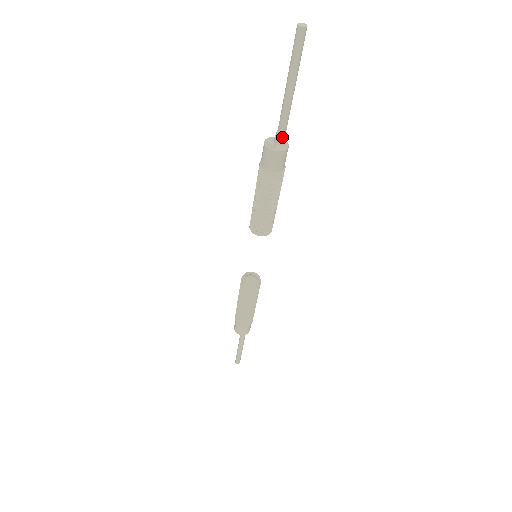
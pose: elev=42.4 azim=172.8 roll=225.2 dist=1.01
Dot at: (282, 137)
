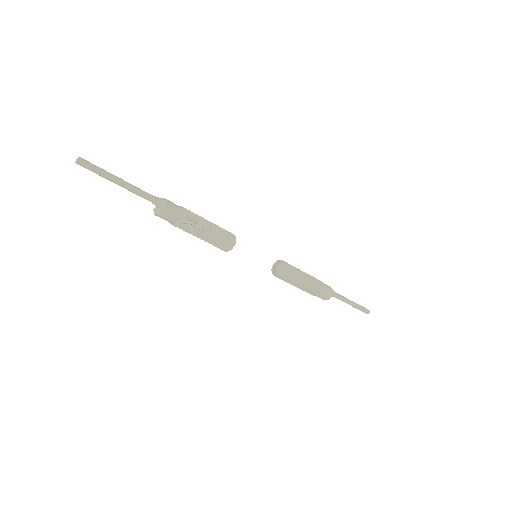
Dot at: (154, 204)
